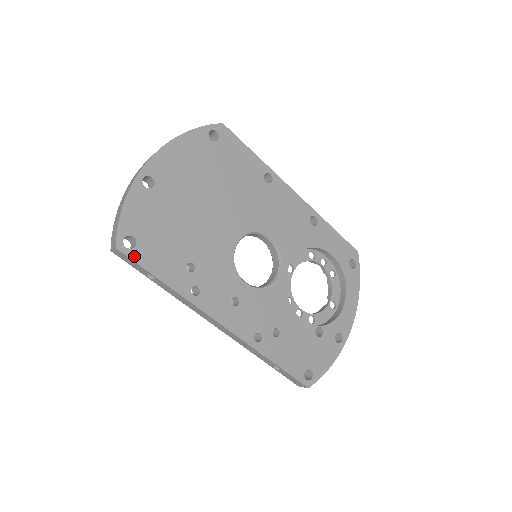
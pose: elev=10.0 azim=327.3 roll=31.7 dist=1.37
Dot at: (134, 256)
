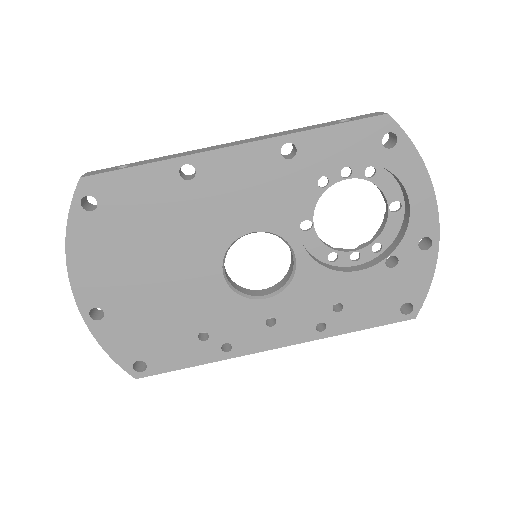
Dot at: (154, 371)
